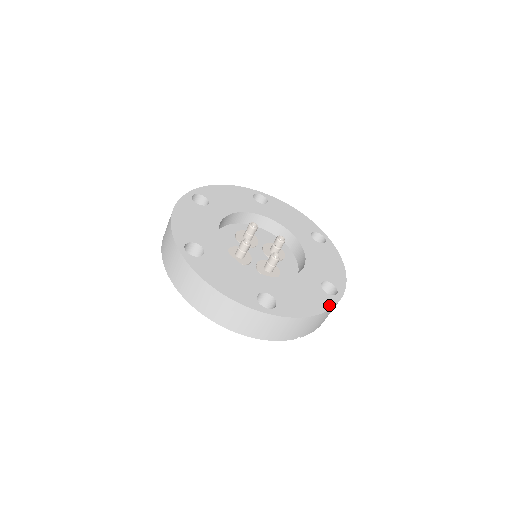
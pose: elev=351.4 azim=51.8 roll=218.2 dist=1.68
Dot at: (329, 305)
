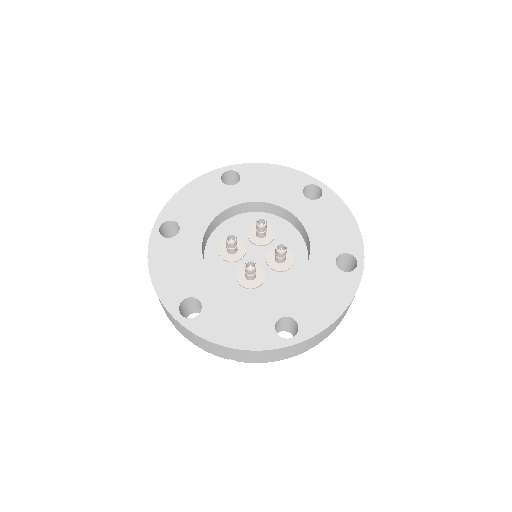
Dot at: (262, 345)
